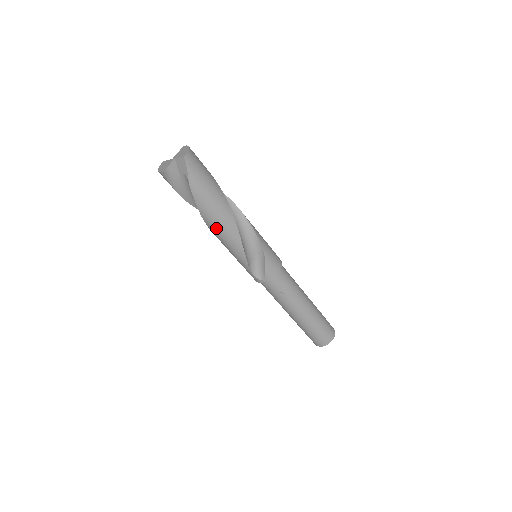
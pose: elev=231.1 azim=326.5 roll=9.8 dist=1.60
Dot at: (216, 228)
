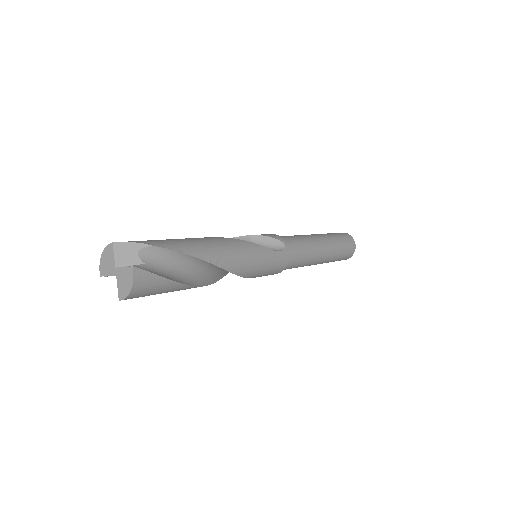
Dot at: occluded
